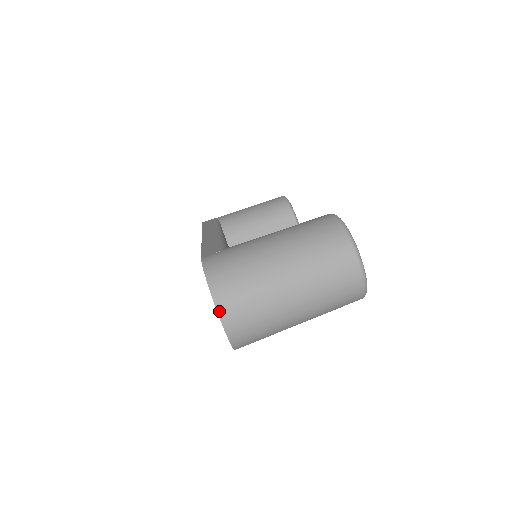
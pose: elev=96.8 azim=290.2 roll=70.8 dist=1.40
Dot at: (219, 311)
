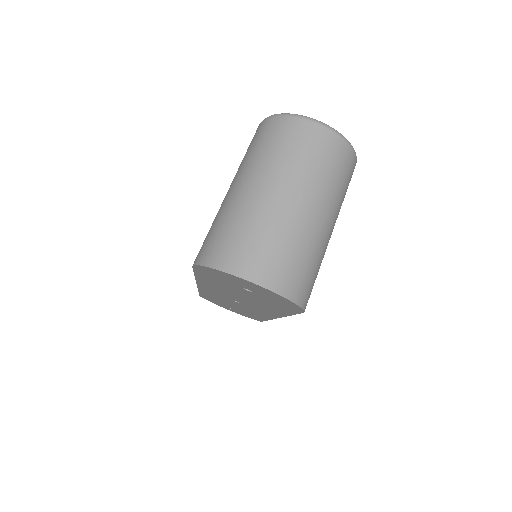
Dot at: (245, 277)
